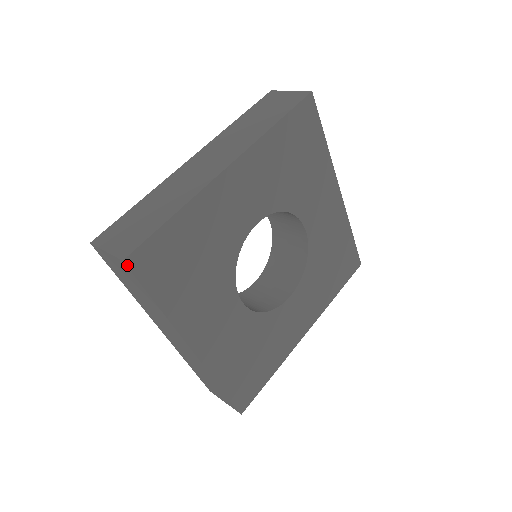
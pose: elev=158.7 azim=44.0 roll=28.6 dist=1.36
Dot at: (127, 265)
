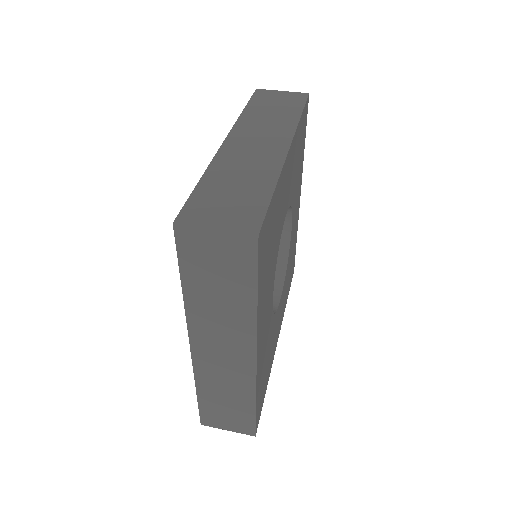
Dot at: (256, 431)
